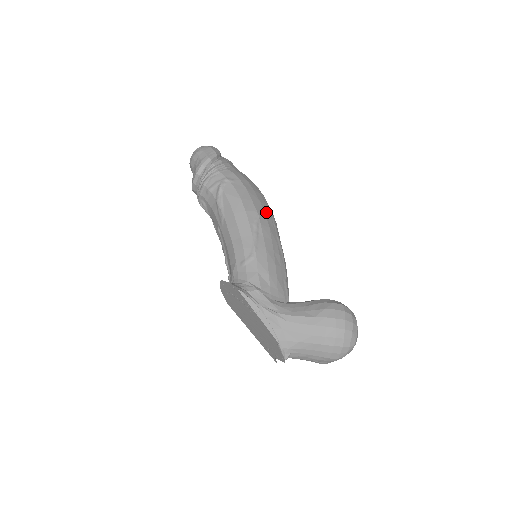
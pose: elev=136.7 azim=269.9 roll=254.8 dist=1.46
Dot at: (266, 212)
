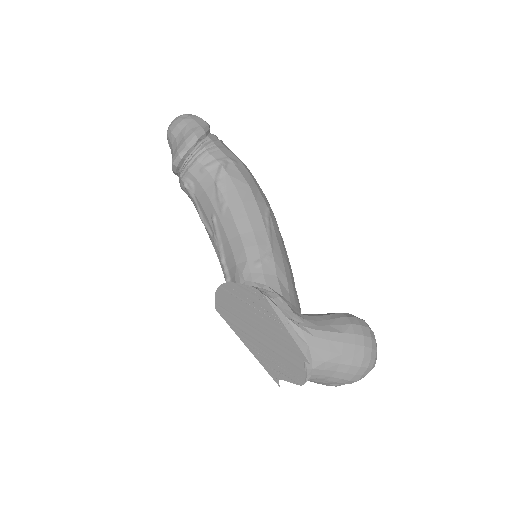
Dot at: occluded
